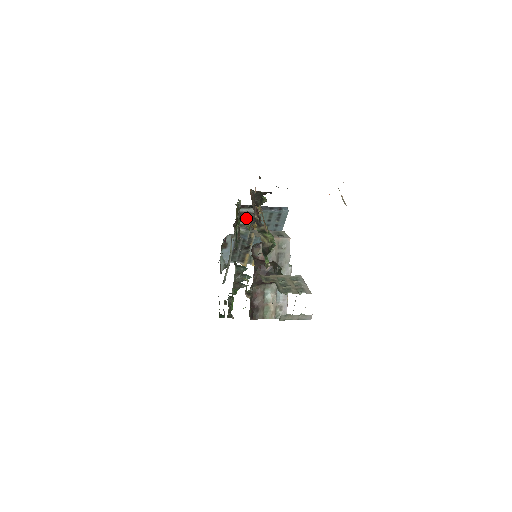
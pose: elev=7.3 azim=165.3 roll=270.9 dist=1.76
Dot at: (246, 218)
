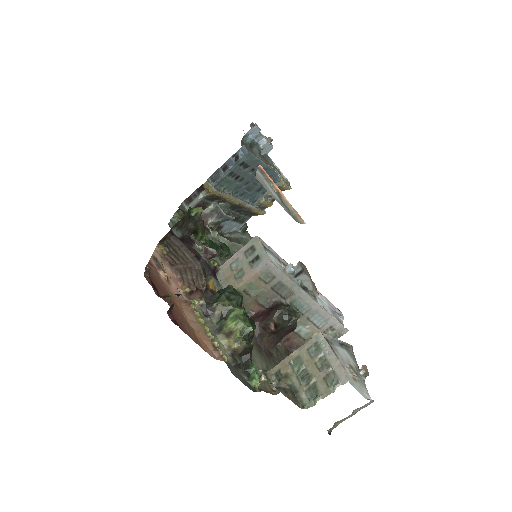
Dot at: (207, 202)
